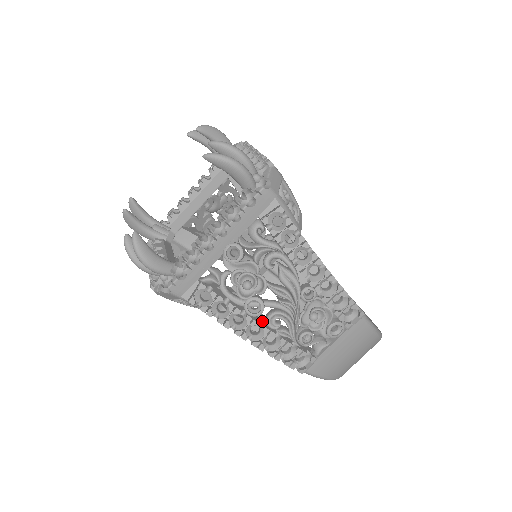
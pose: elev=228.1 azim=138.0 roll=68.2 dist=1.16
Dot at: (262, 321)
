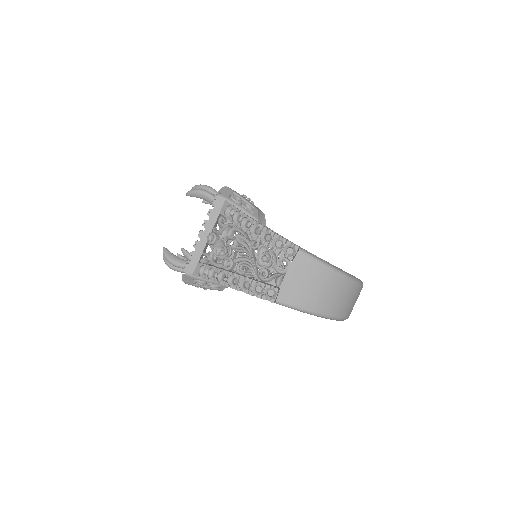
Dot at: occluded
